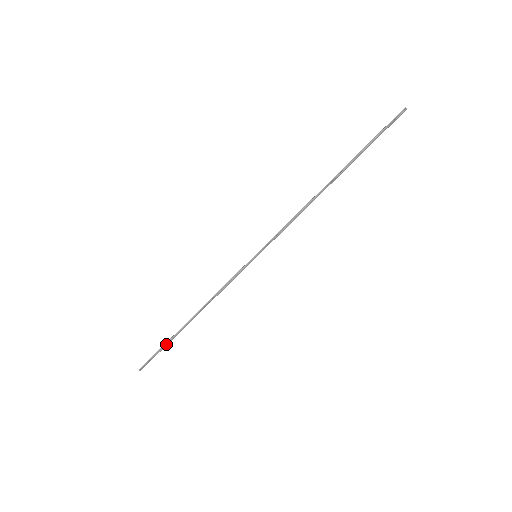
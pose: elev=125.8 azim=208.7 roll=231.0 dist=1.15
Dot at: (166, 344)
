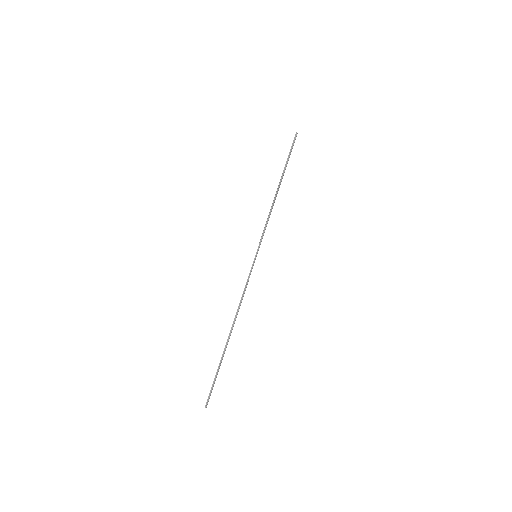
Dot at: (219, 366)
